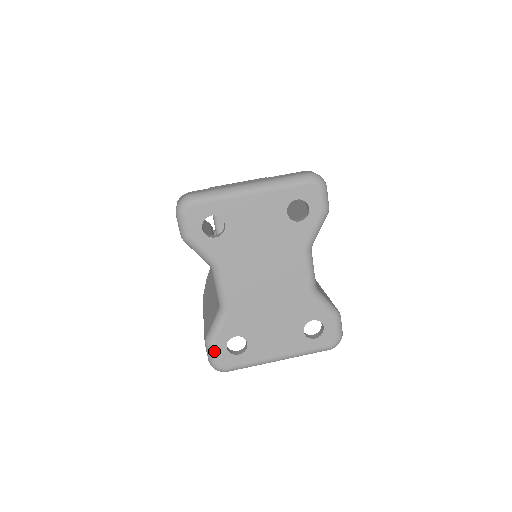
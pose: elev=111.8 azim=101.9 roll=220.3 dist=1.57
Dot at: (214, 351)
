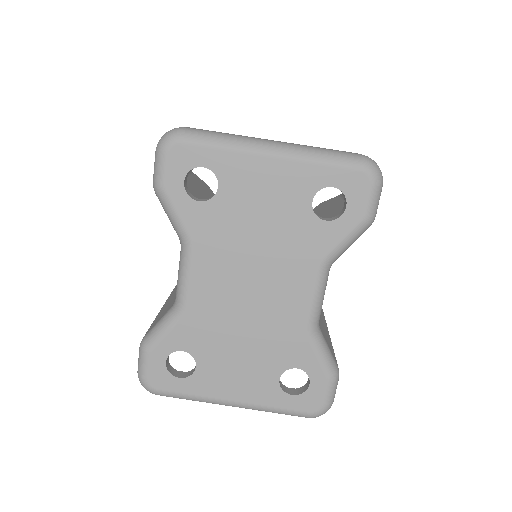
Dot at: (147, 360)
